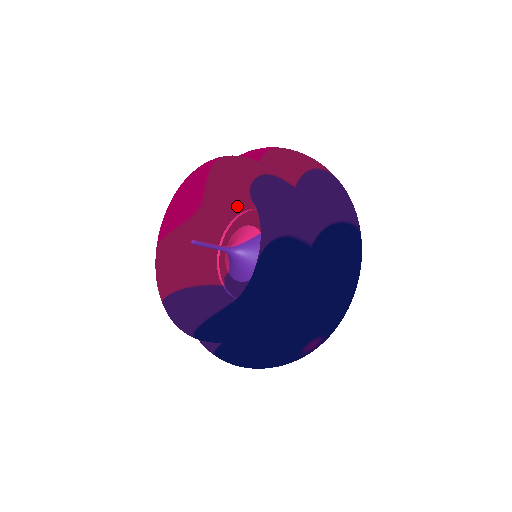
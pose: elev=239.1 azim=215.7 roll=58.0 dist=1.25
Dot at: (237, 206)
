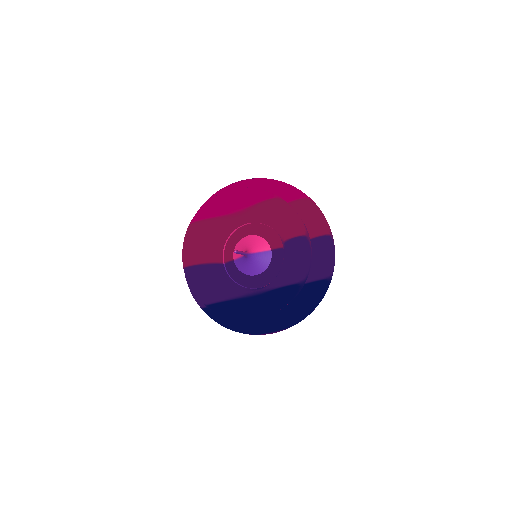
Dot at: (261, 221)
